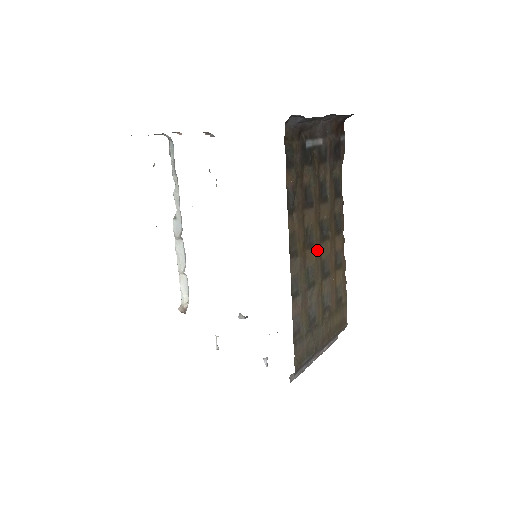
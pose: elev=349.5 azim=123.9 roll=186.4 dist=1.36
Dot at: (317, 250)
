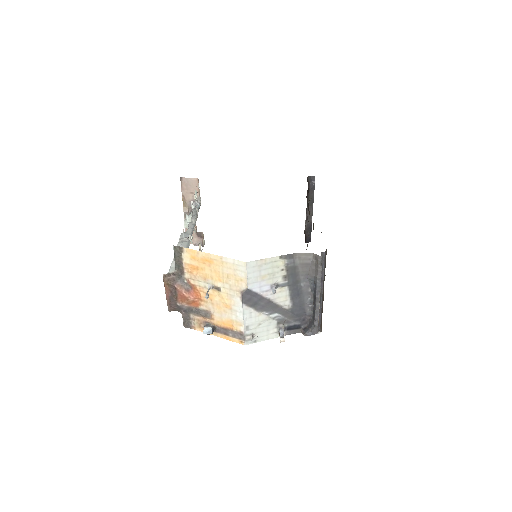
Dot at: occluded
